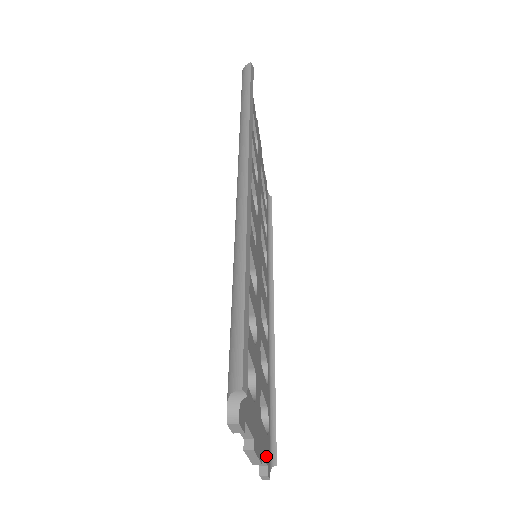
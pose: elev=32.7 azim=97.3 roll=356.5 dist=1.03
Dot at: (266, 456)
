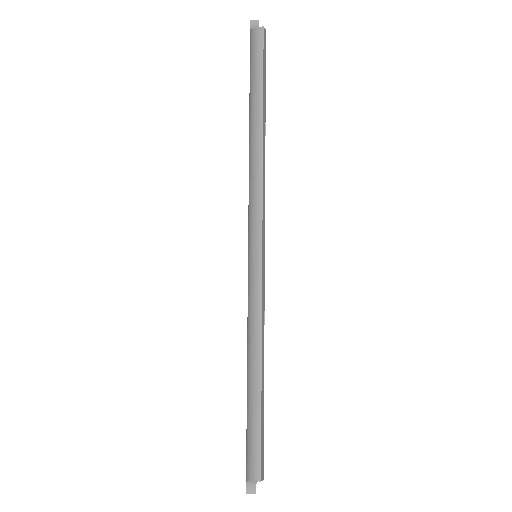
Dot at: occluded
